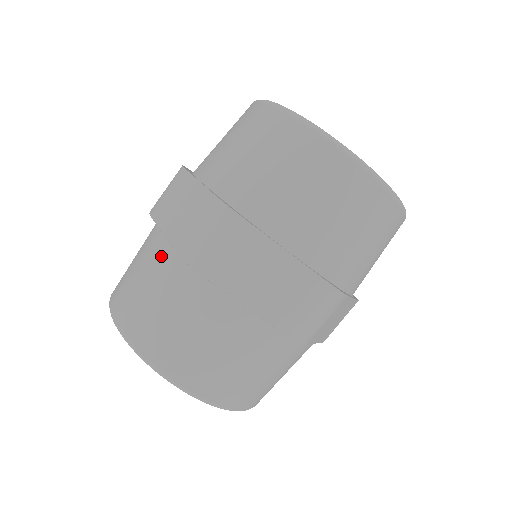
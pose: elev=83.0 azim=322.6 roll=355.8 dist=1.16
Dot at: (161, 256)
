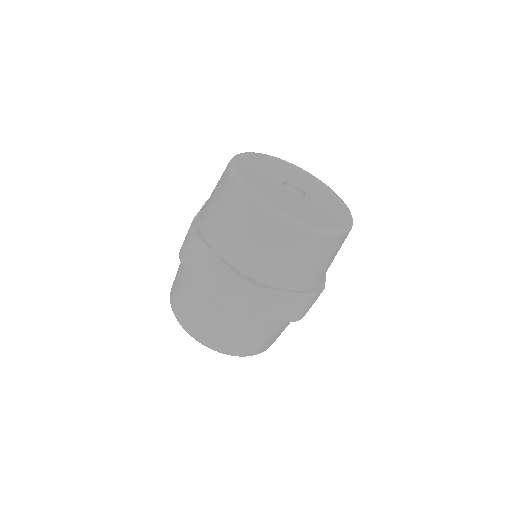
Dot at: occluded
